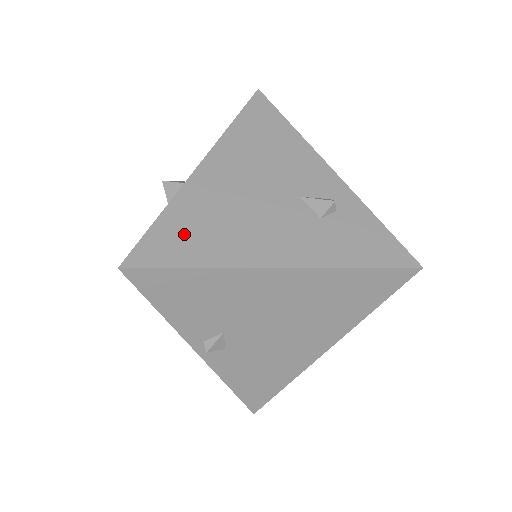
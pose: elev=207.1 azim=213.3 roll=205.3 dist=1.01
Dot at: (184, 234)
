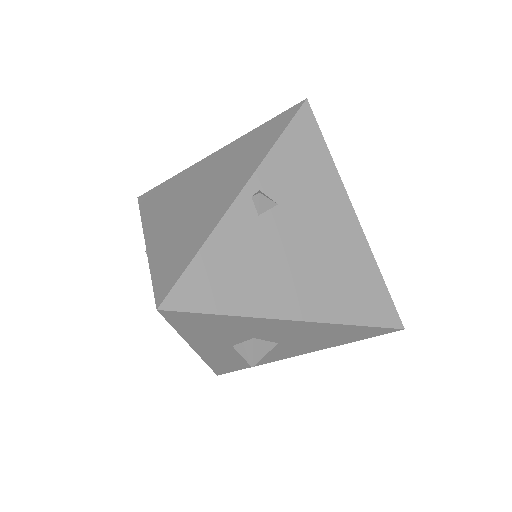
Dot at: occluded
